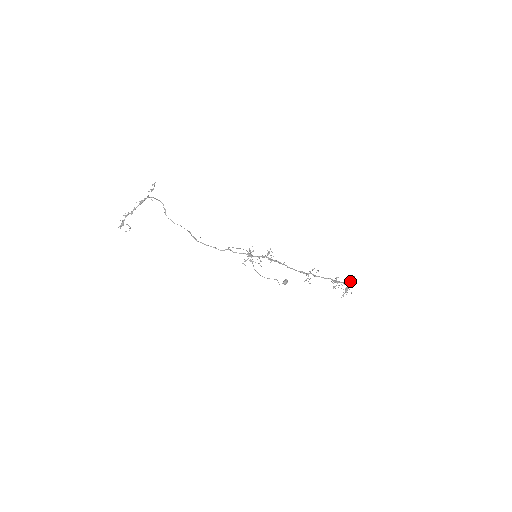
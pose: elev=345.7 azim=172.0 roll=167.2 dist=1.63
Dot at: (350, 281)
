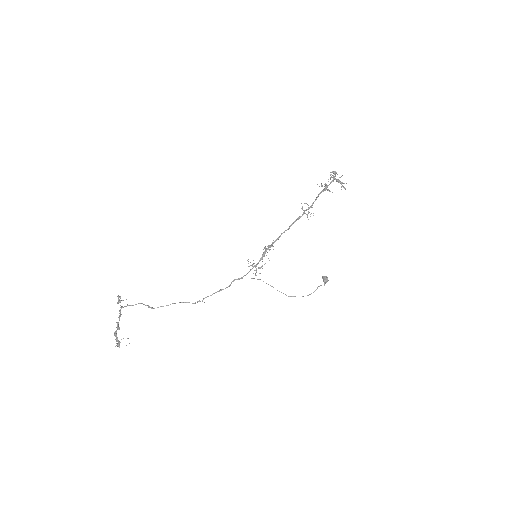
Dot at: occluded
